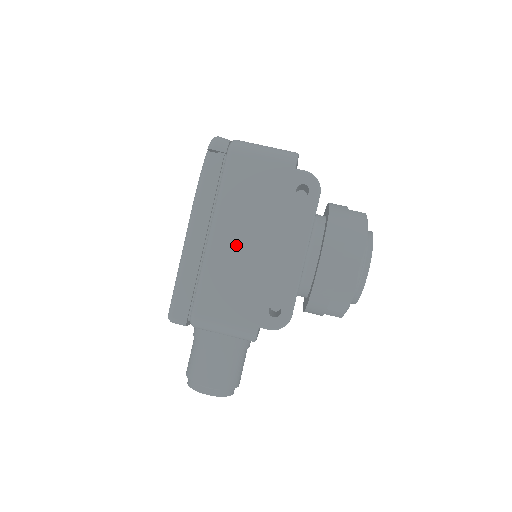
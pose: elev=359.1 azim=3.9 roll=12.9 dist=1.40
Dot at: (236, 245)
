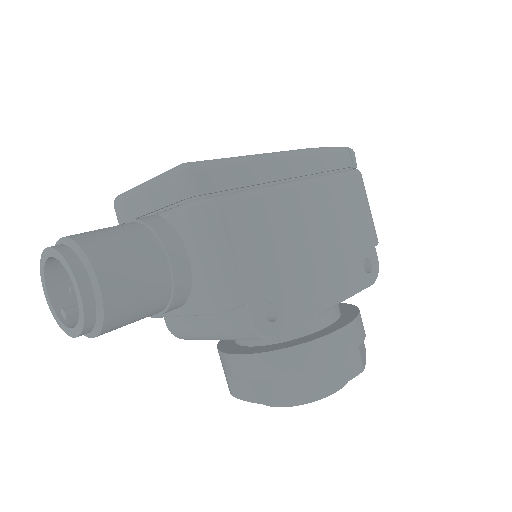
Dot at: (304, 220)
